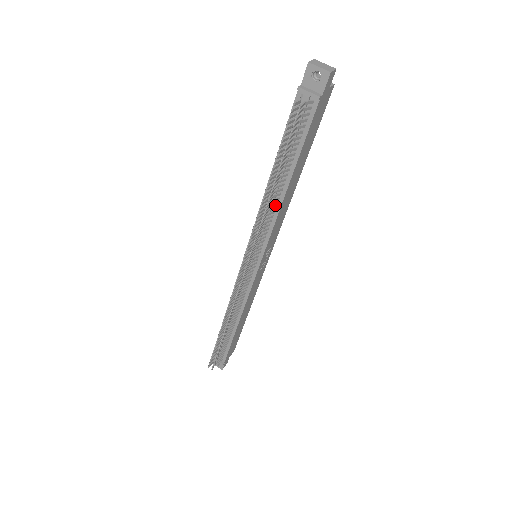
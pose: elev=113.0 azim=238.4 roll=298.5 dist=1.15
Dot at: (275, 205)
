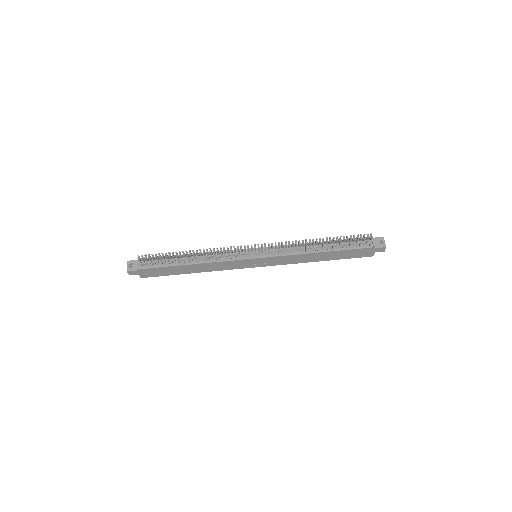
Dot at: (304, 251)
